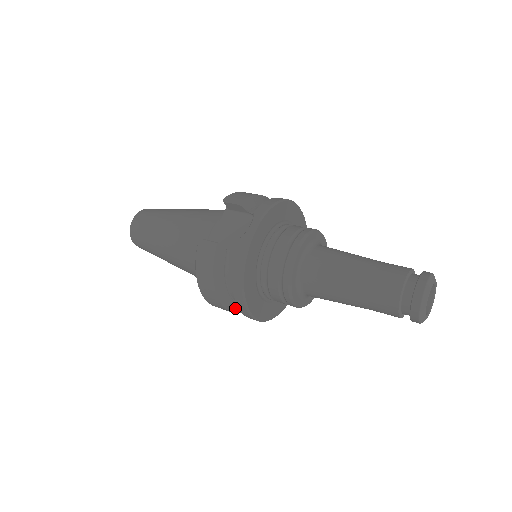
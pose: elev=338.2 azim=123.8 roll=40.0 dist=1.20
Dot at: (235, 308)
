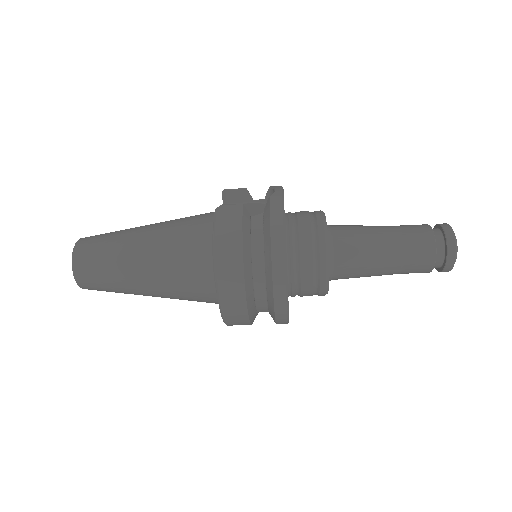
Dot at: (250, 301)
